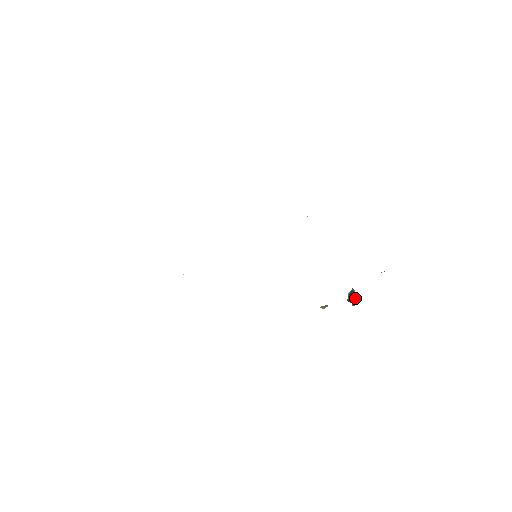
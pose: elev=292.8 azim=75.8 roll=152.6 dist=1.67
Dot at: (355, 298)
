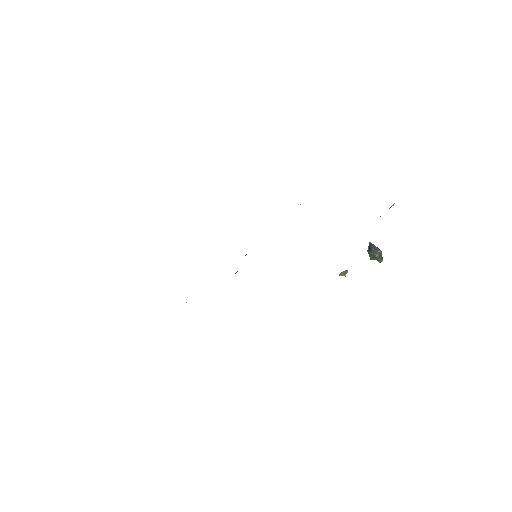
Dot at: (376, 251)
